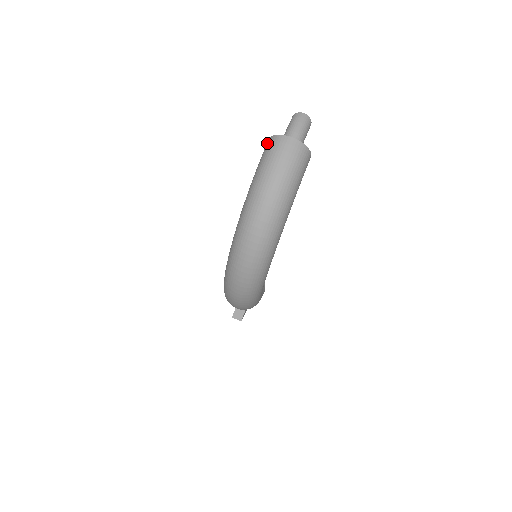
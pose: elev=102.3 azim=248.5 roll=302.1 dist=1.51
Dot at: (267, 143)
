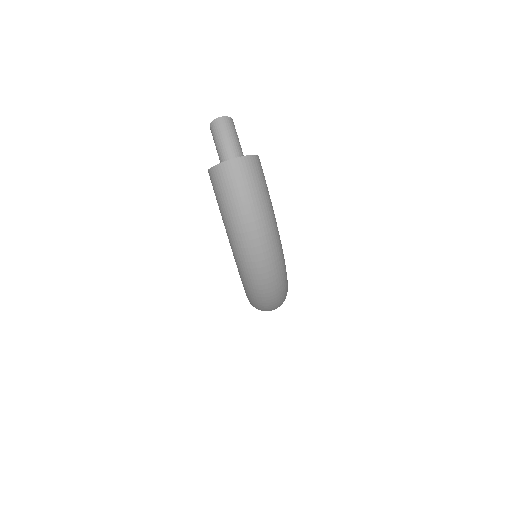
Dot at: (211, 177)
